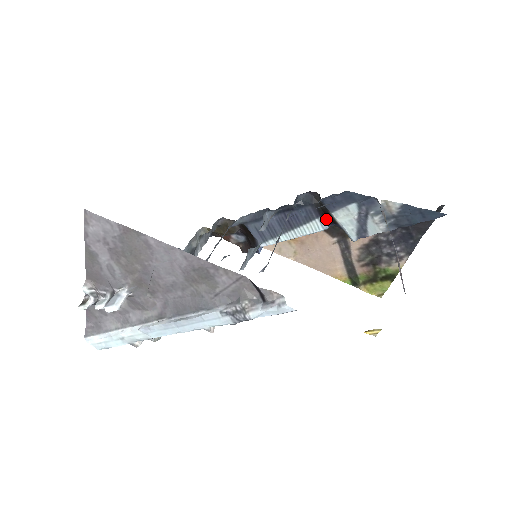
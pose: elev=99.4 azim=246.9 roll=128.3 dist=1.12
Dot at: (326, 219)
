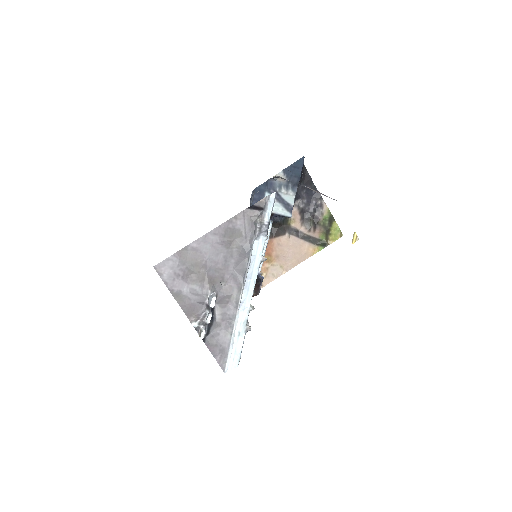
Dot at: occluded
